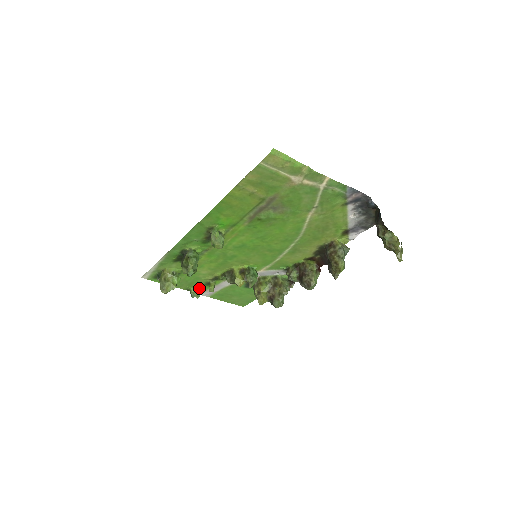
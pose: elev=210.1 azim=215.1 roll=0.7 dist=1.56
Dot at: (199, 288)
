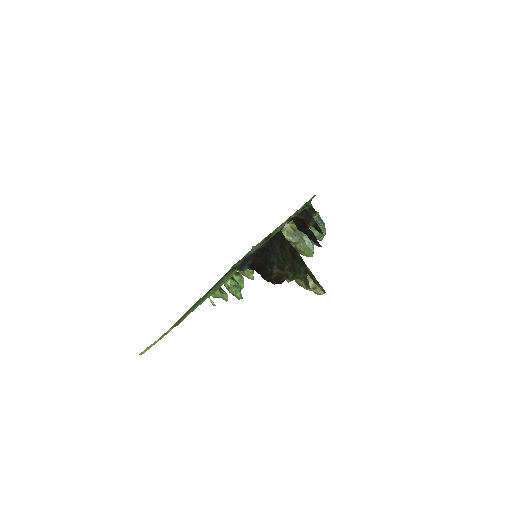
Dot at: occluded
